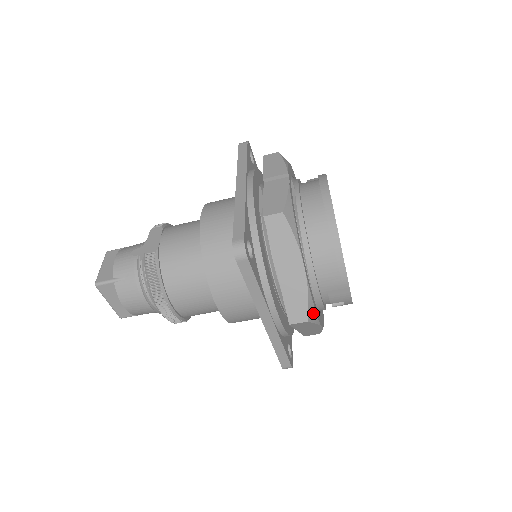
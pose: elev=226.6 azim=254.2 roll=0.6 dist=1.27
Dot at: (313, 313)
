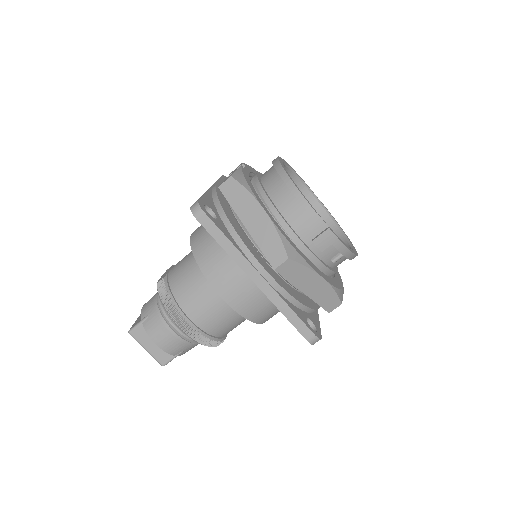
Dot at: (294, 253)
